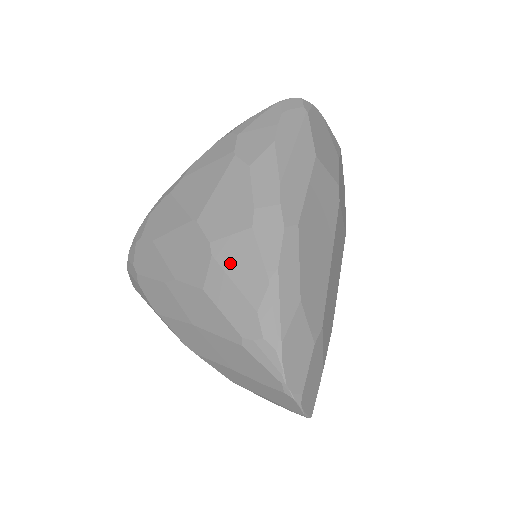
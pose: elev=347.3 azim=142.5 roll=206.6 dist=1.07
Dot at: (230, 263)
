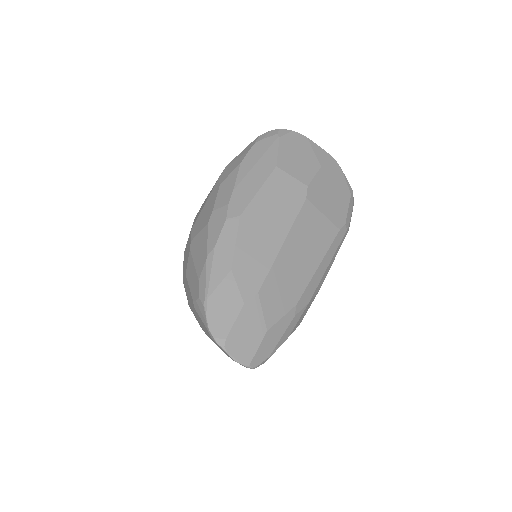
Dot at: (195, 251)
